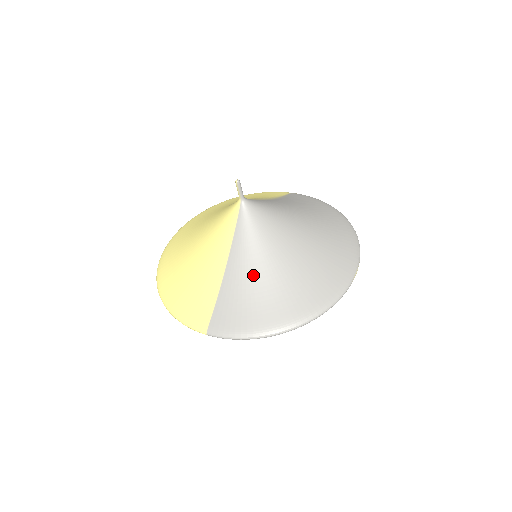
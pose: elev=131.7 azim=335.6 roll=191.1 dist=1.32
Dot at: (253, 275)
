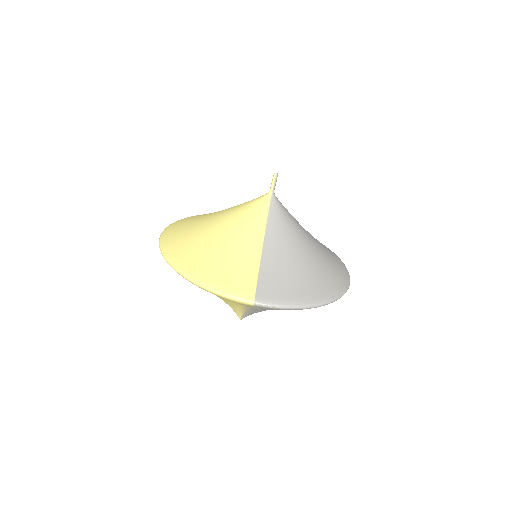
Dot at: (289, 255)
